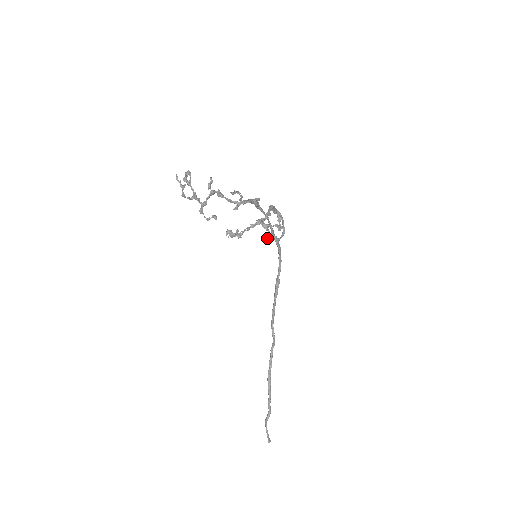
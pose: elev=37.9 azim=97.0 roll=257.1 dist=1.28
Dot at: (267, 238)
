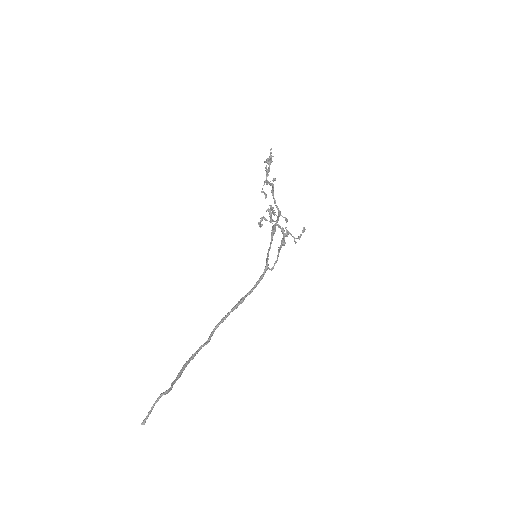
Dot at: (282, 242)
